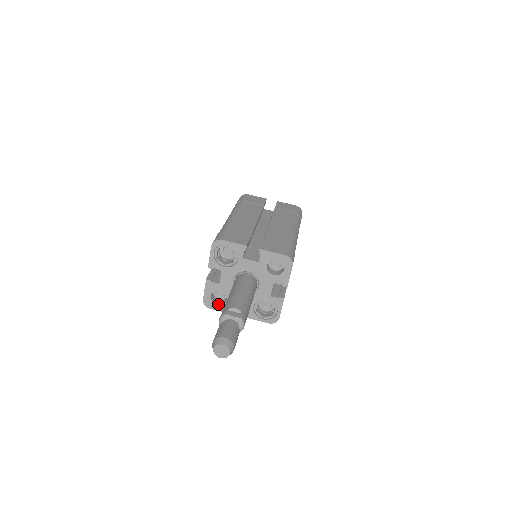
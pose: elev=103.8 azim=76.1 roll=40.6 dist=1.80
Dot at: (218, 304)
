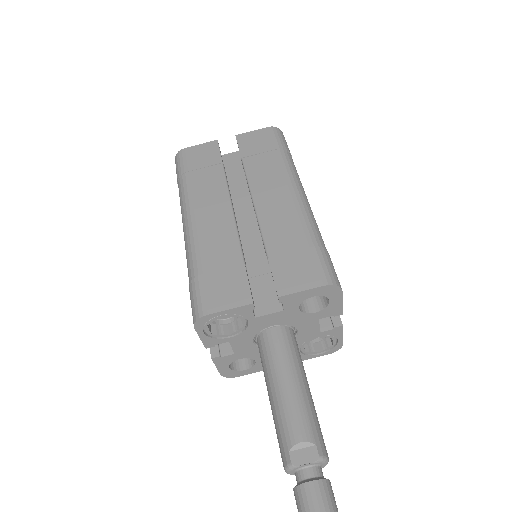
Dot at: (245, 369)
